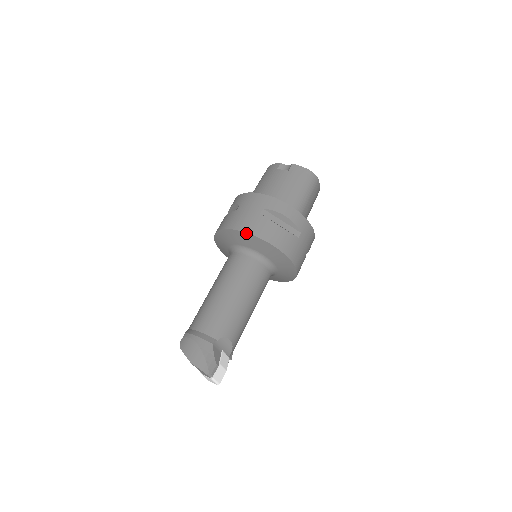
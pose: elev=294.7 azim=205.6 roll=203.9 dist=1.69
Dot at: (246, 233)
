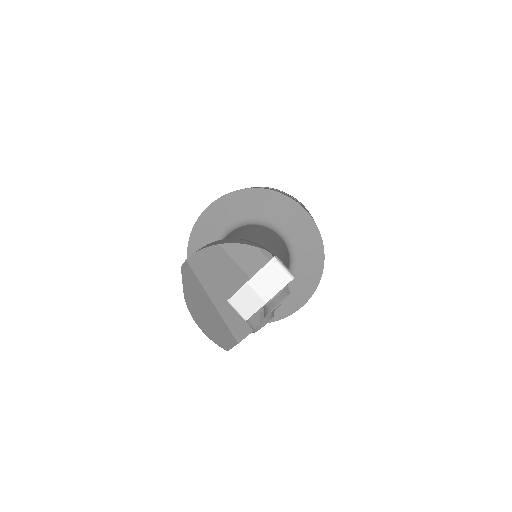
Dot at: (234, 192)
